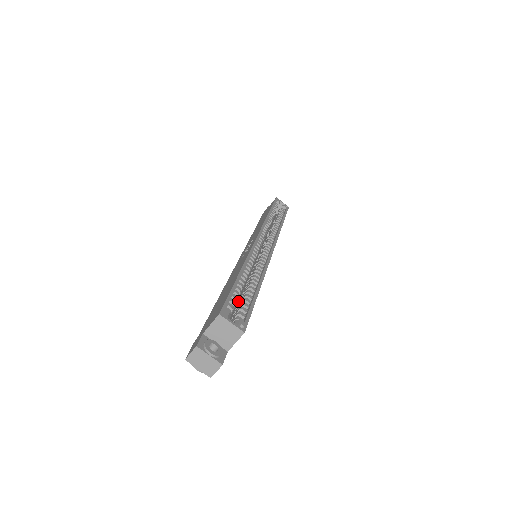
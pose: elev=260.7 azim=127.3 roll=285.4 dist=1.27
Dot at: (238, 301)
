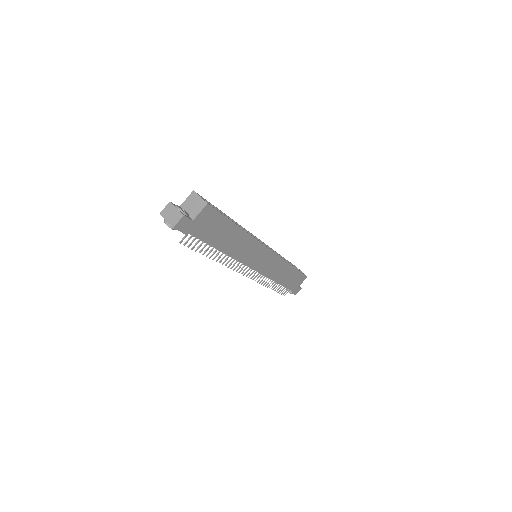
Dot at: occluded
